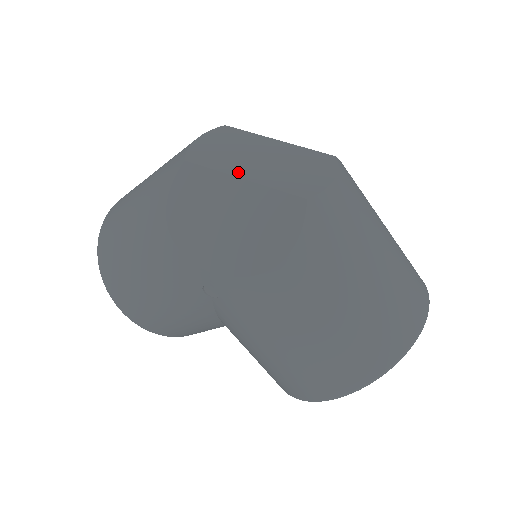
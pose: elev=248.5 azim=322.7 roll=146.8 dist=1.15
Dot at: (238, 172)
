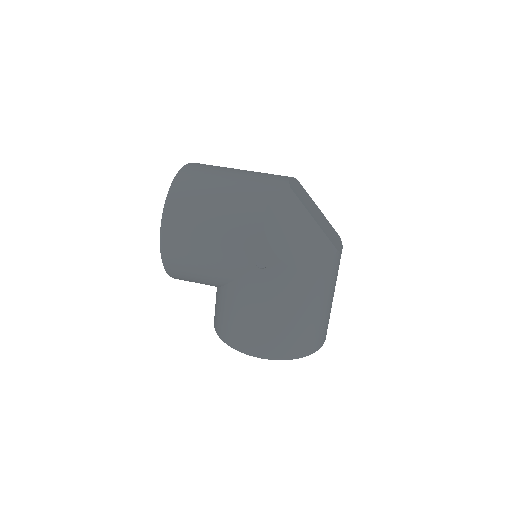
Dot at: (311, 214)
